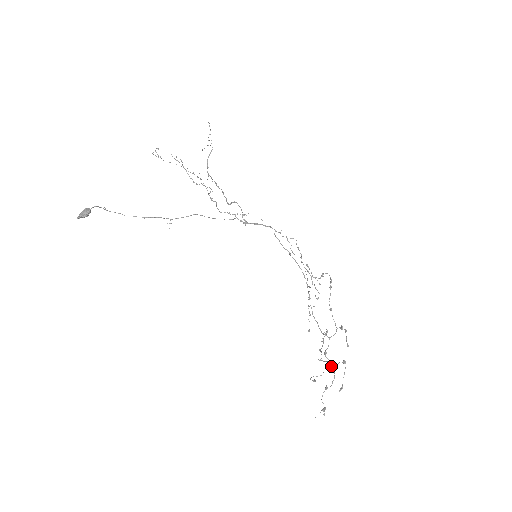
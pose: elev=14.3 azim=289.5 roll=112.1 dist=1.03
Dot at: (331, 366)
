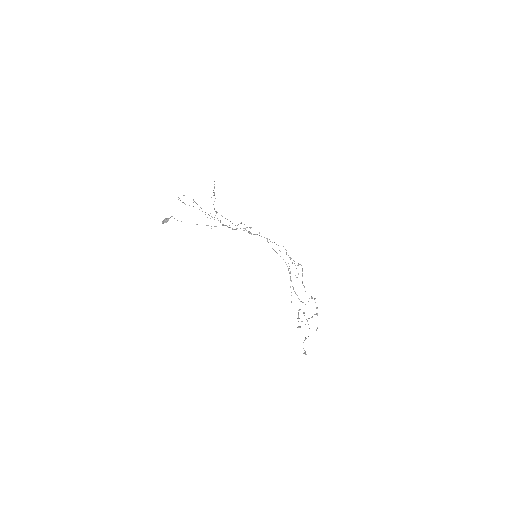
Dot at: (309, 318)
